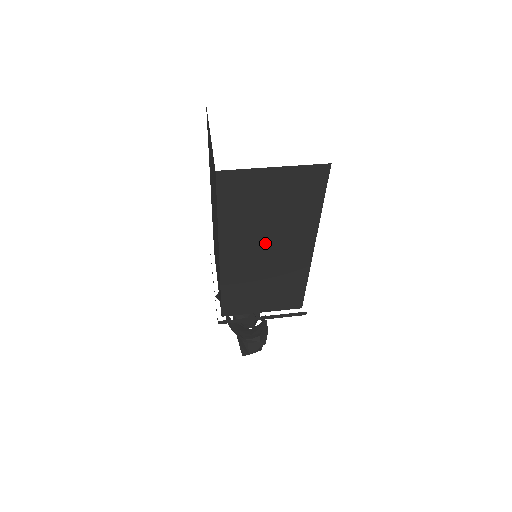
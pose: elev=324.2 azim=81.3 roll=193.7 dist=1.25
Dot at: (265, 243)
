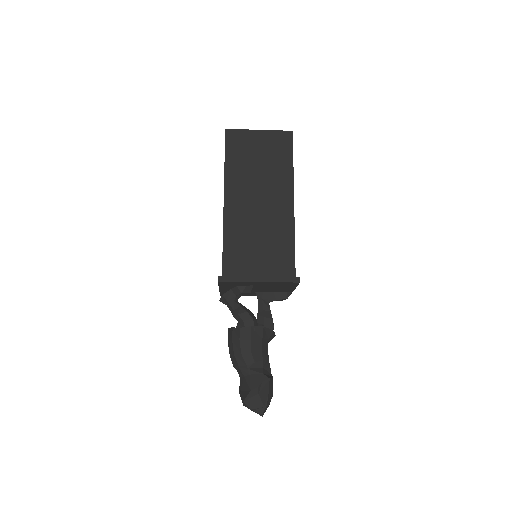
Dot at: (257, 190)
